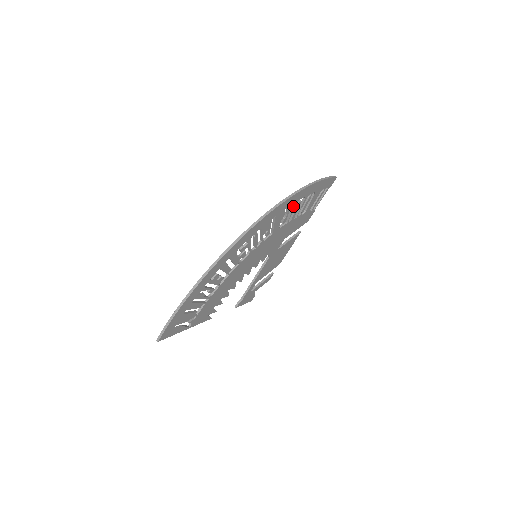
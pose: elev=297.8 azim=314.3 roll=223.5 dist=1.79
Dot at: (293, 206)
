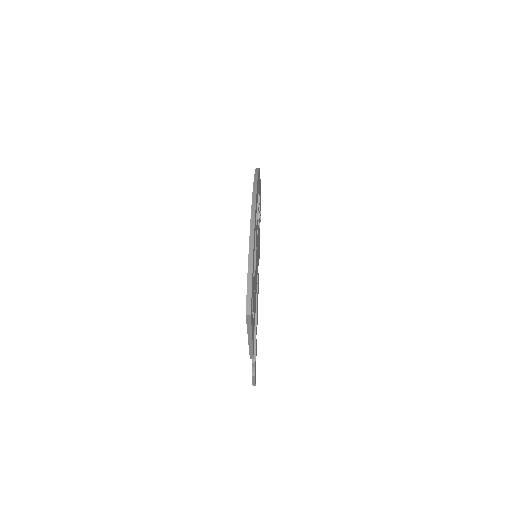
Dot at: occluded
